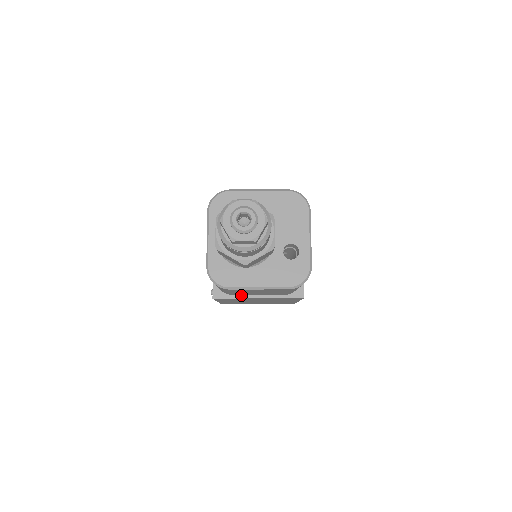
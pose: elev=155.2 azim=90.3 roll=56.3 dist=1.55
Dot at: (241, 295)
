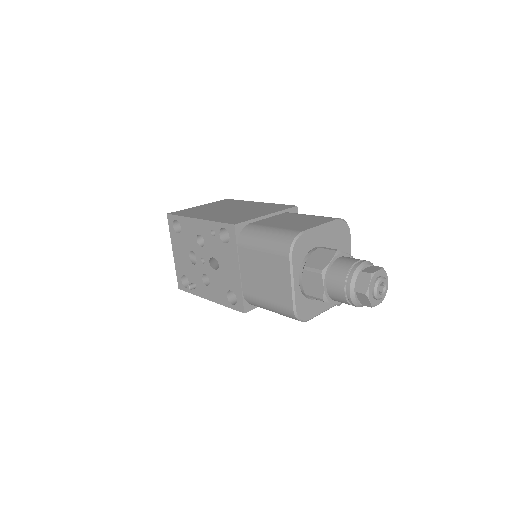
Dot at: occluded
